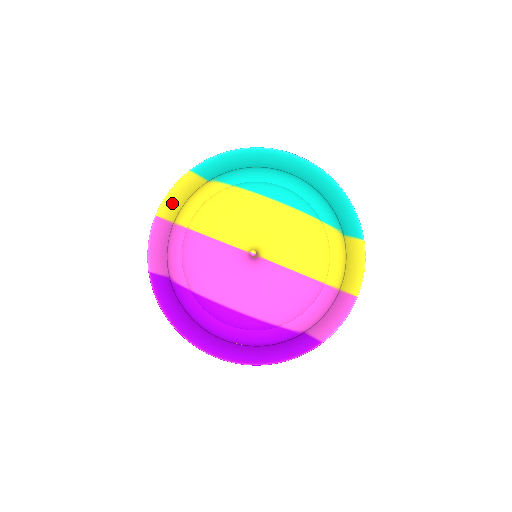
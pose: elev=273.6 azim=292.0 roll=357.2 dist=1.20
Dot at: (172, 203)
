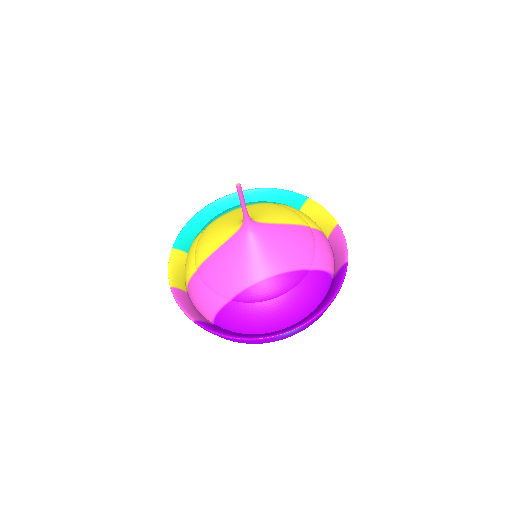
Dot at: (176, 276)
